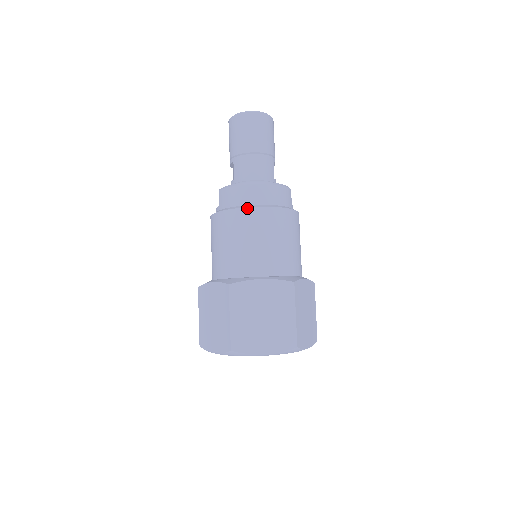
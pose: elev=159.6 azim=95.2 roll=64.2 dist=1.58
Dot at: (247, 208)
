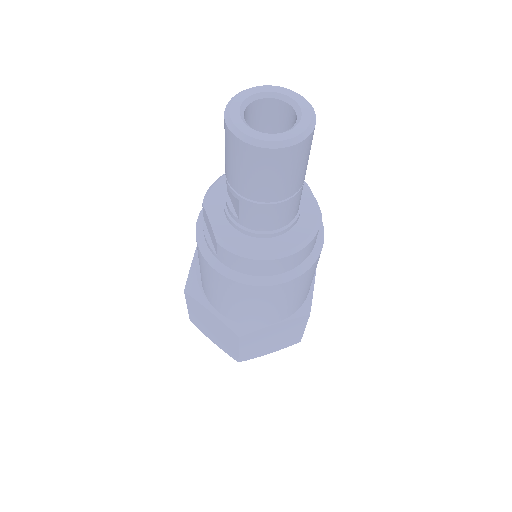
Dot at: (268, 287)
